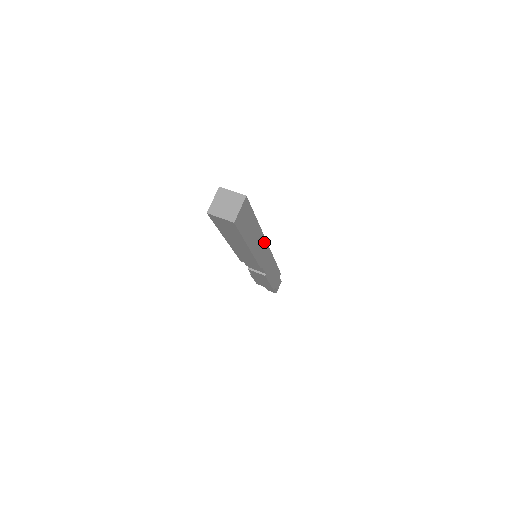
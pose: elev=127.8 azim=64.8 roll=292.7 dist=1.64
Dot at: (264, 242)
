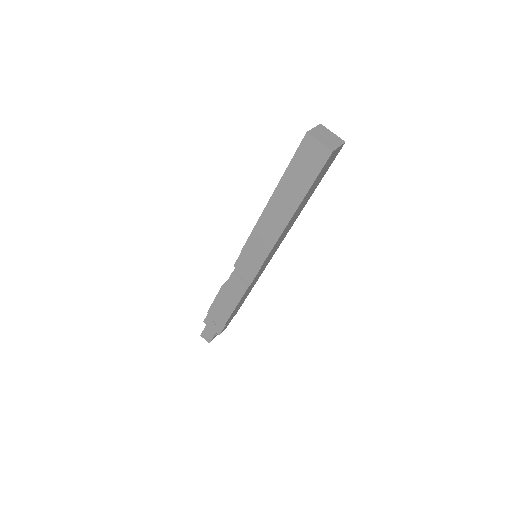
Dot at: (285, 235)
